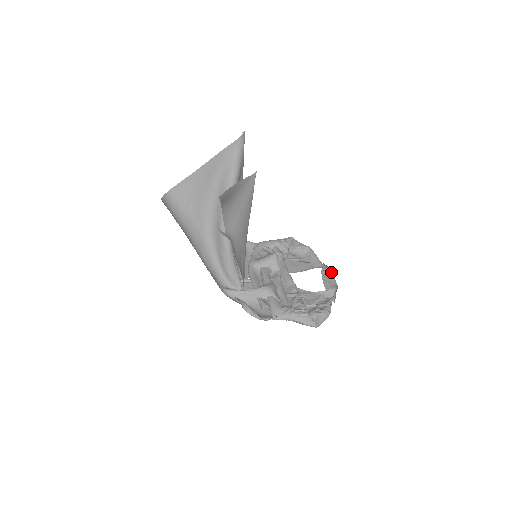
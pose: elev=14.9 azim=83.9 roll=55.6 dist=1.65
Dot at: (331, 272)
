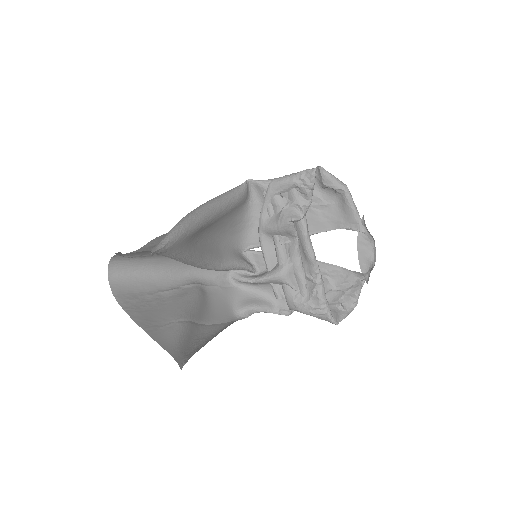
Dot at: (370, 234)
